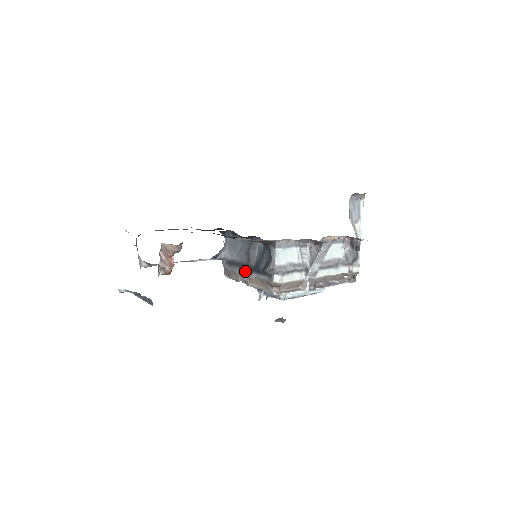
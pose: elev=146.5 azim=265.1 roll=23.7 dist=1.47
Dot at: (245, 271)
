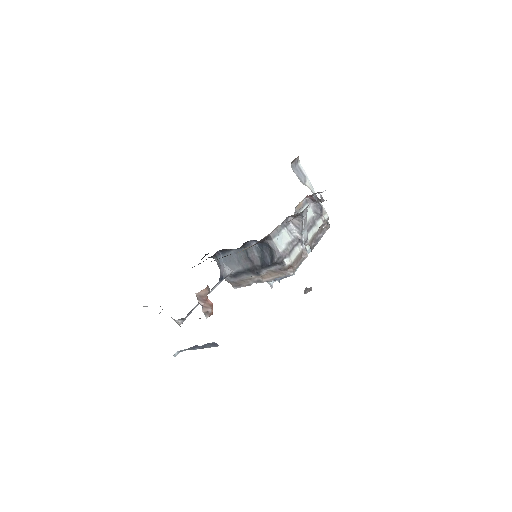
Dot at: (254, 273)
